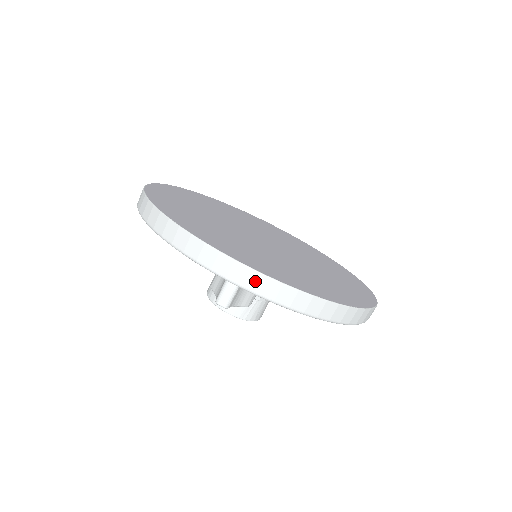
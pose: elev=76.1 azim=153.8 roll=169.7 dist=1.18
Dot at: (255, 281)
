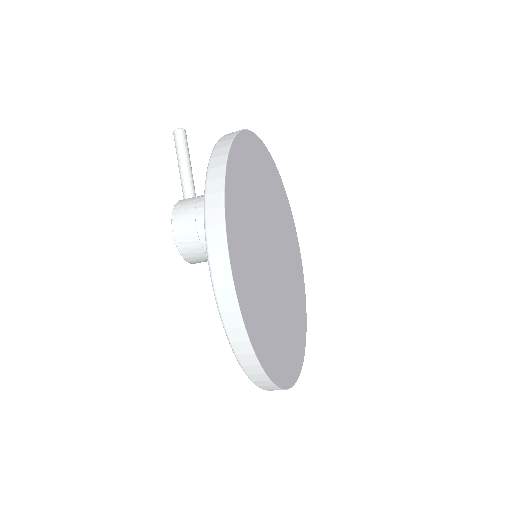
Dot at: occluded
